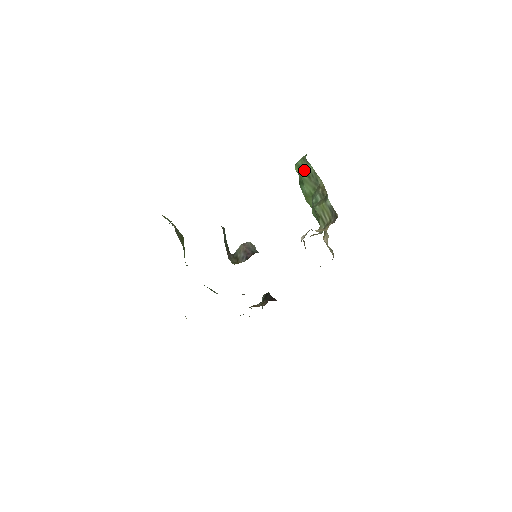
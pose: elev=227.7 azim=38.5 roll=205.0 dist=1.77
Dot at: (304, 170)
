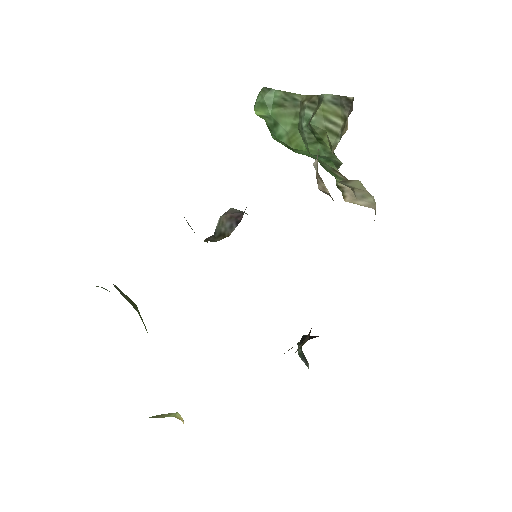
Dot at: (269, 103)
